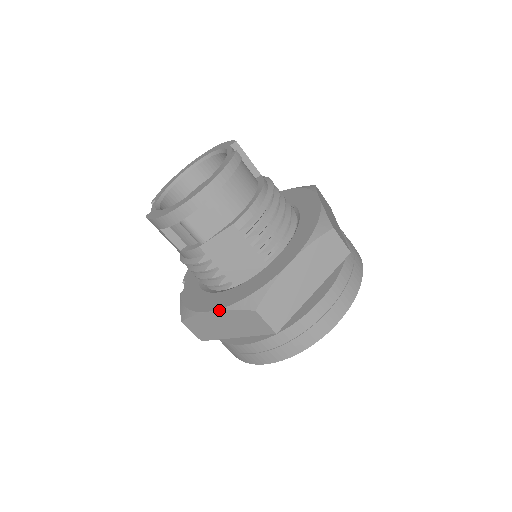
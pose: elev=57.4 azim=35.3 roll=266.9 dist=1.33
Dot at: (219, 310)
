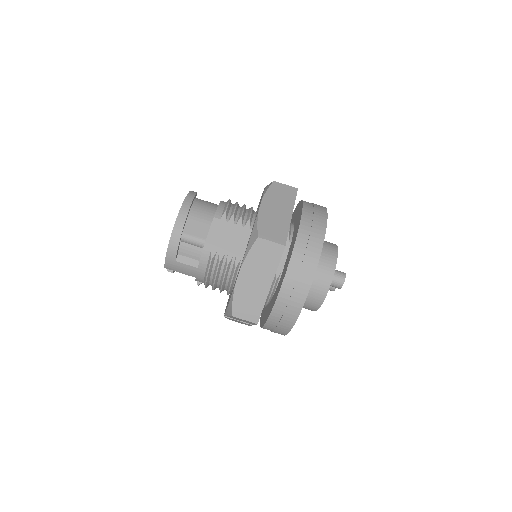
Dot at: (241, 266)
